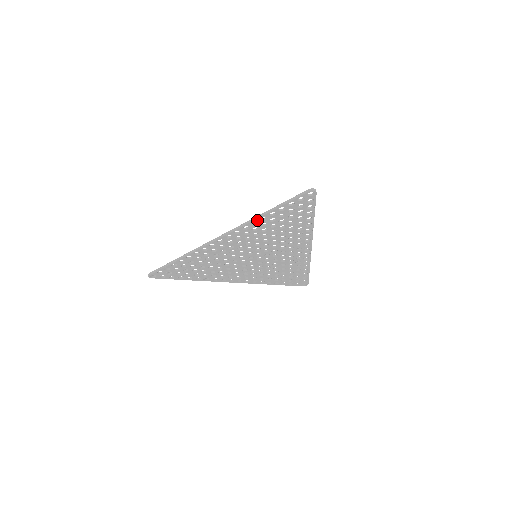
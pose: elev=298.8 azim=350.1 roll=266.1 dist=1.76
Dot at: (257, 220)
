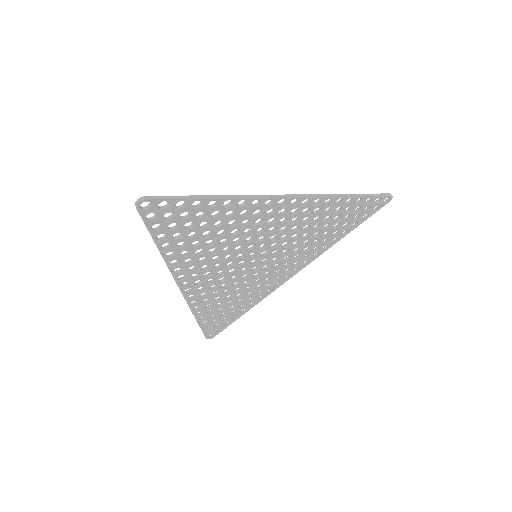
Dot at: (334, 199)
